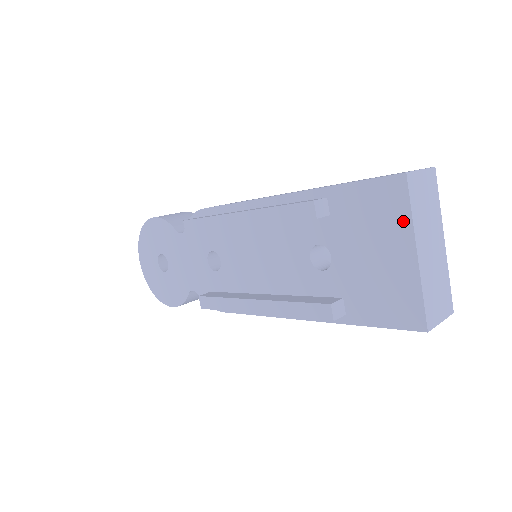
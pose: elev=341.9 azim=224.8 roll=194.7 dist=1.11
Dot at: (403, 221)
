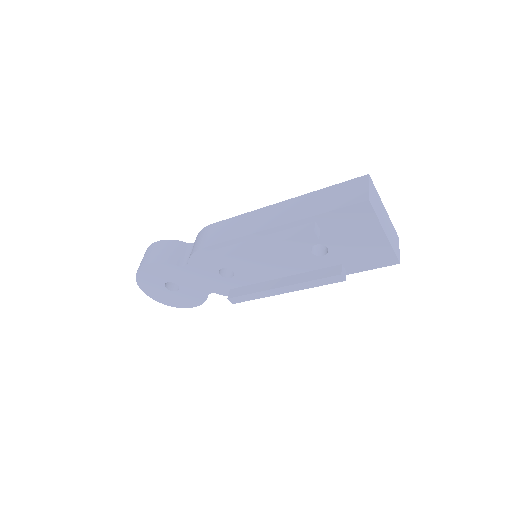
Dot at: (373, 222)
